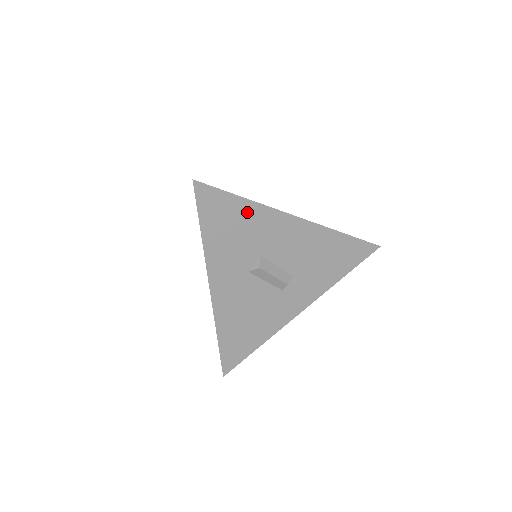
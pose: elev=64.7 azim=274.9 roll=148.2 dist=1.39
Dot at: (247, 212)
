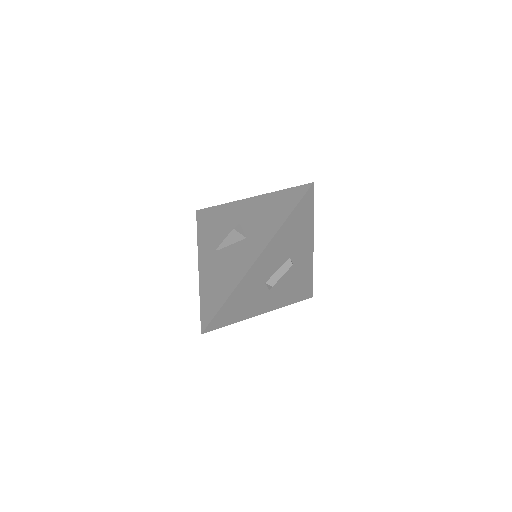
Dot at: (236, 296)
